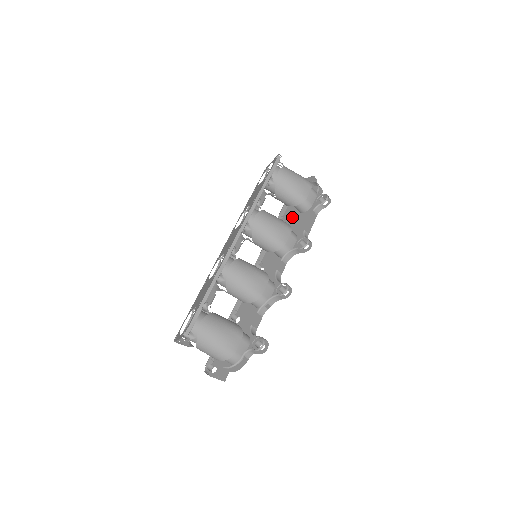
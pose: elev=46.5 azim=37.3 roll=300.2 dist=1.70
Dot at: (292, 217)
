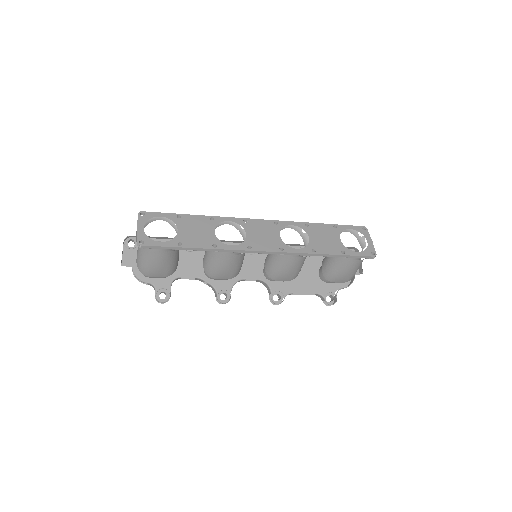
Dot at: (314, 261)
